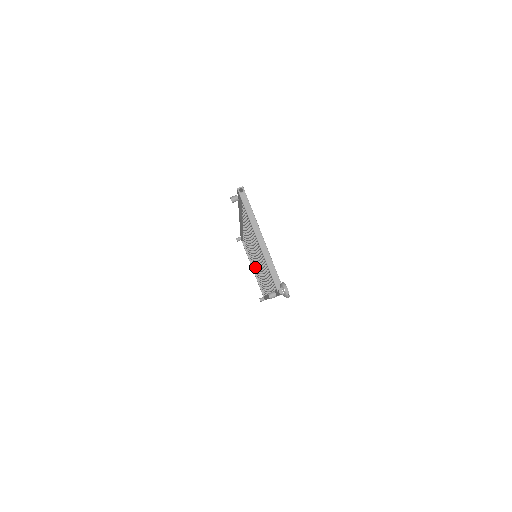
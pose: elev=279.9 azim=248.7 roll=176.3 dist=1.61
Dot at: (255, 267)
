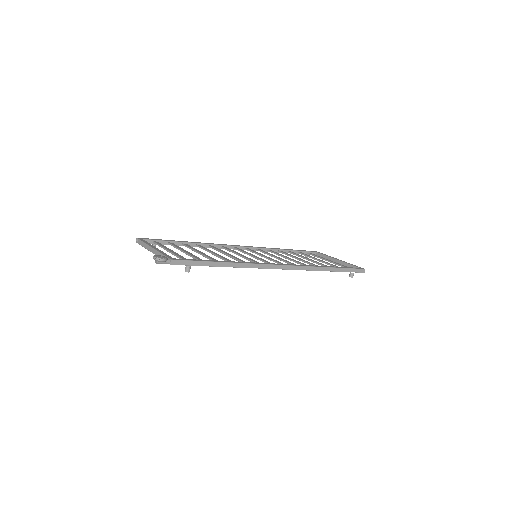
Dot at: occluded
